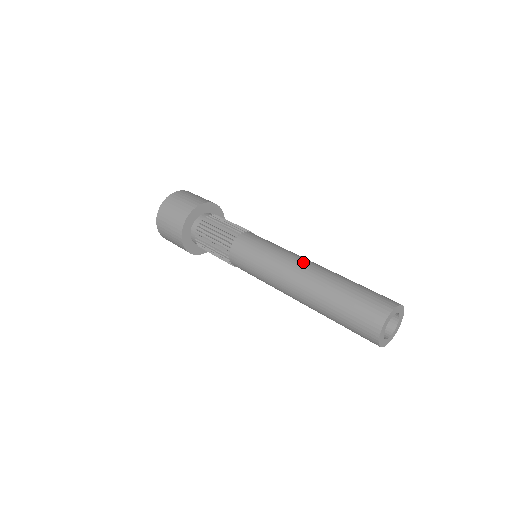
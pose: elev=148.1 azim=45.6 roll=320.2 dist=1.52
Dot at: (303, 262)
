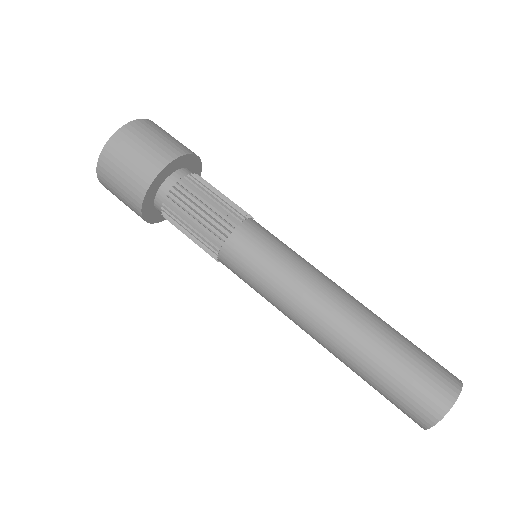
Dot at: (336, 293)
